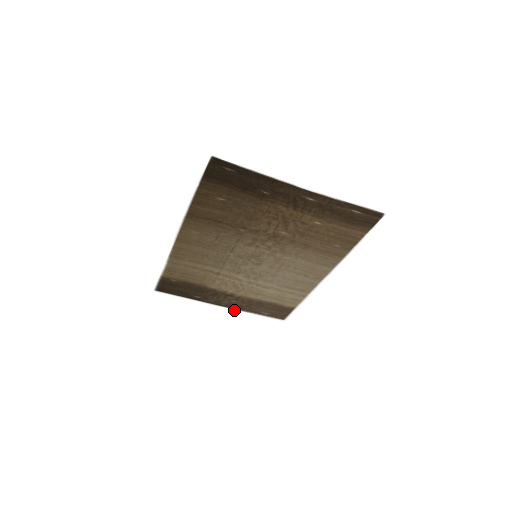
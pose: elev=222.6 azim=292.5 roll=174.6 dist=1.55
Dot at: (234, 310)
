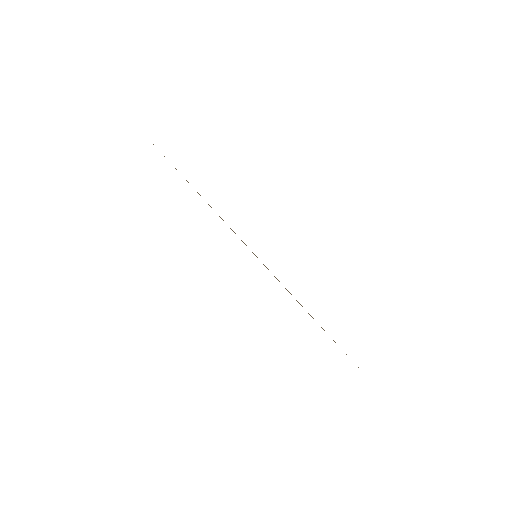
Dot at: occluded
